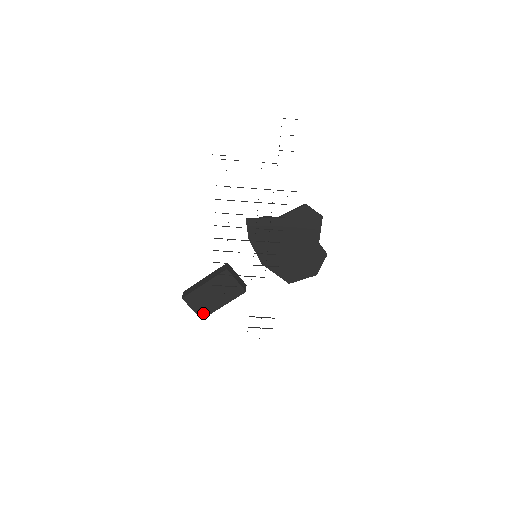
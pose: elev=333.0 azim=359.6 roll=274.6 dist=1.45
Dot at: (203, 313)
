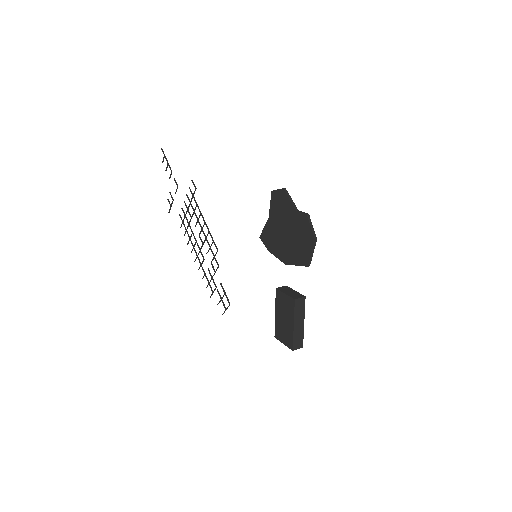
Dot at: (290, 343)
